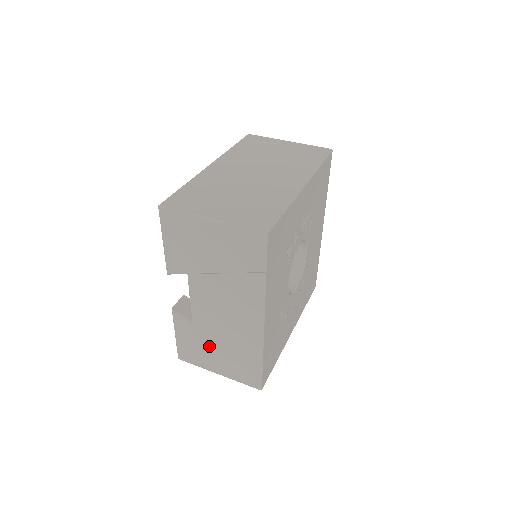
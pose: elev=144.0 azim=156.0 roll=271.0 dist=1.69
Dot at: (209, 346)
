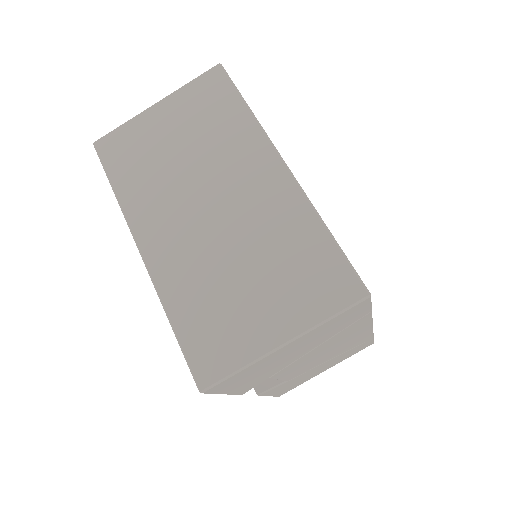
Dot at: (311, 373)
